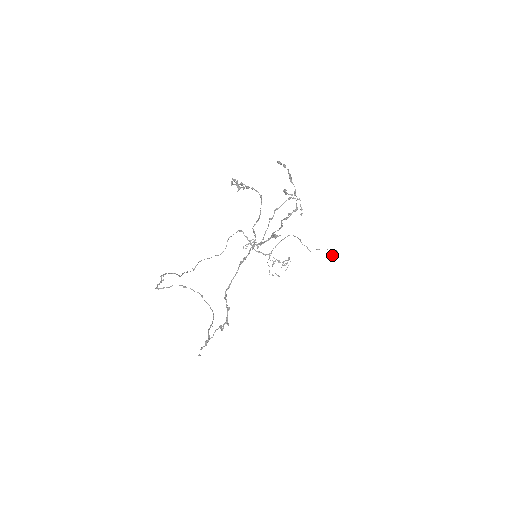
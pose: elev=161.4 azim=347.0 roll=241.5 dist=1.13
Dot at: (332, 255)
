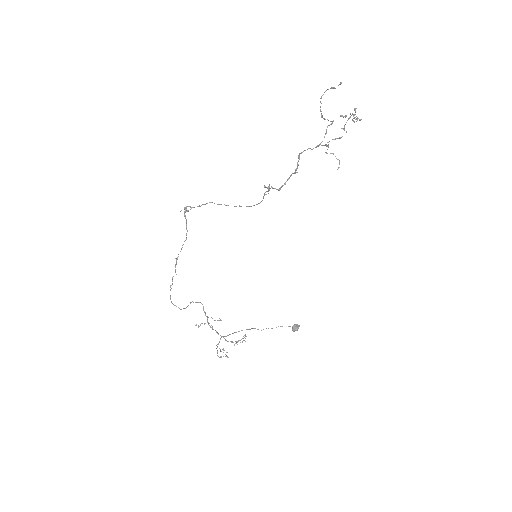
Dot at: (294, 327)
